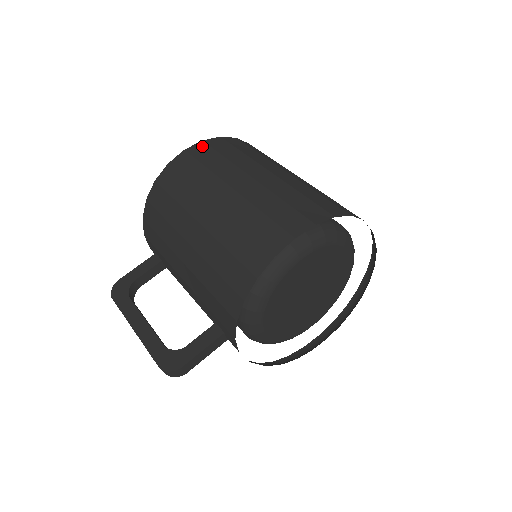
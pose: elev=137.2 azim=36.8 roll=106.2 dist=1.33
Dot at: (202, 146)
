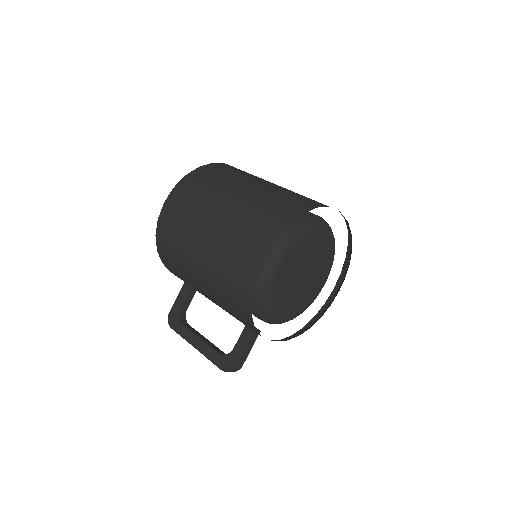
Dot at: (175, 194)
